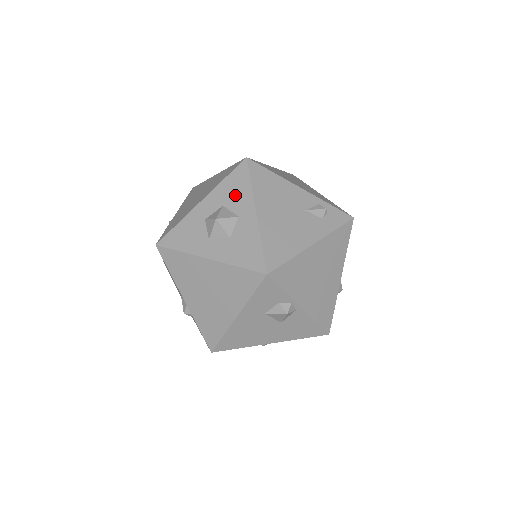
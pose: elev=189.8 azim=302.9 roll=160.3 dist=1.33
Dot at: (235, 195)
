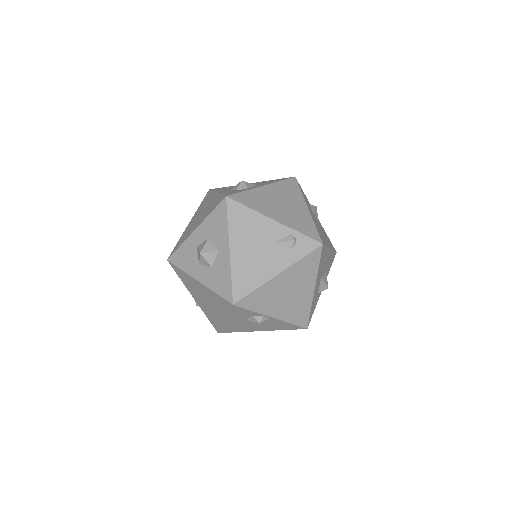
Dot at: (217, 230)
